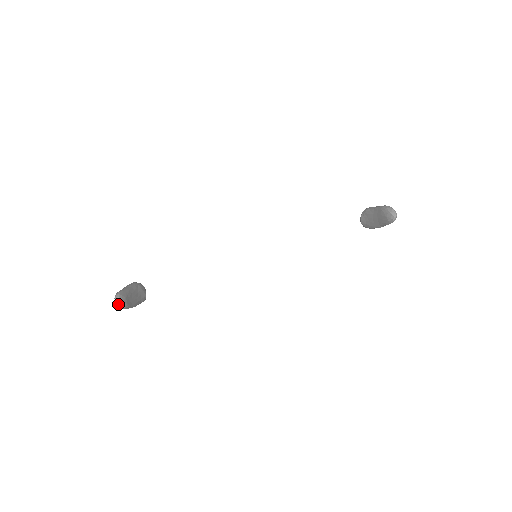
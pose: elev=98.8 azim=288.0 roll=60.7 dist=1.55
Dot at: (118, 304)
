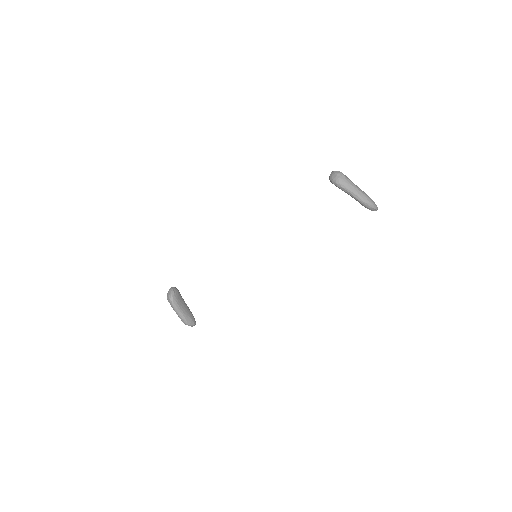
Dot at: occluded
